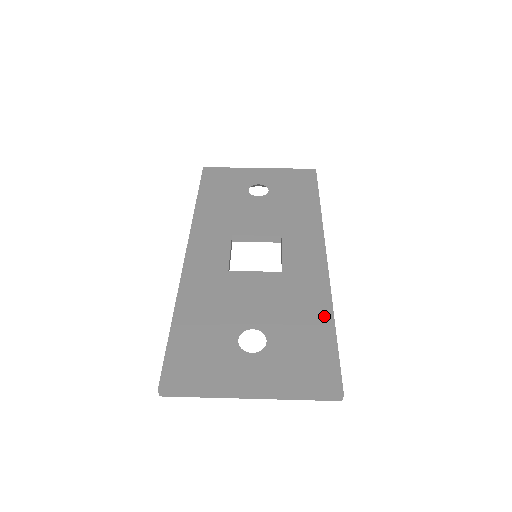
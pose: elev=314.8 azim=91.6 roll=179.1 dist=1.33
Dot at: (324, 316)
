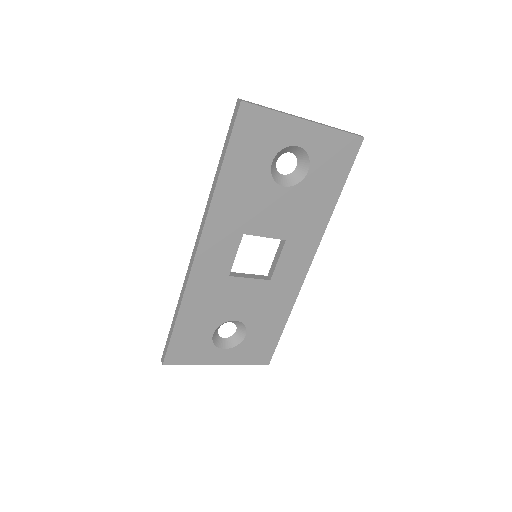
Dot at: occluded
